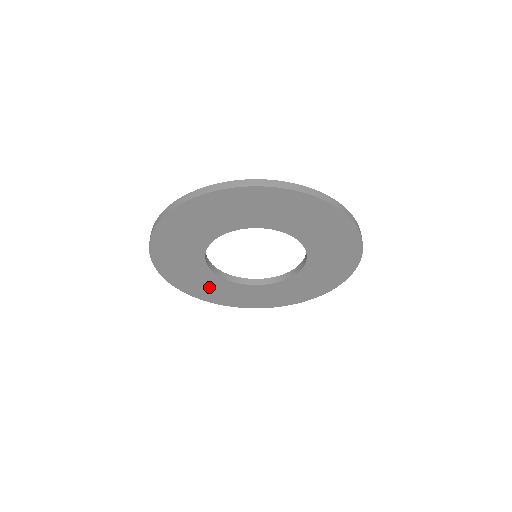
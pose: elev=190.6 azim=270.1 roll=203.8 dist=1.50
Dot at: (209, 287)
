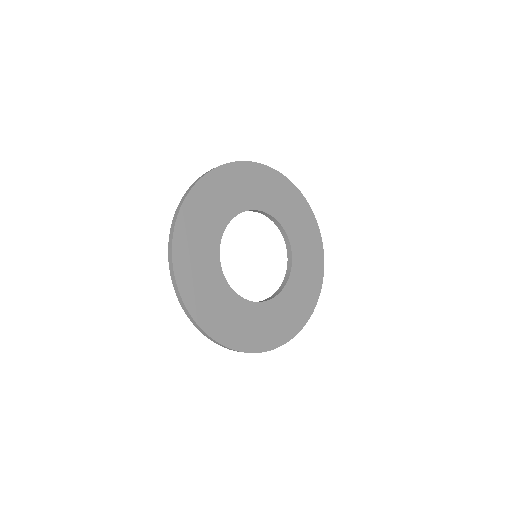
Dot at: (198, 252)
